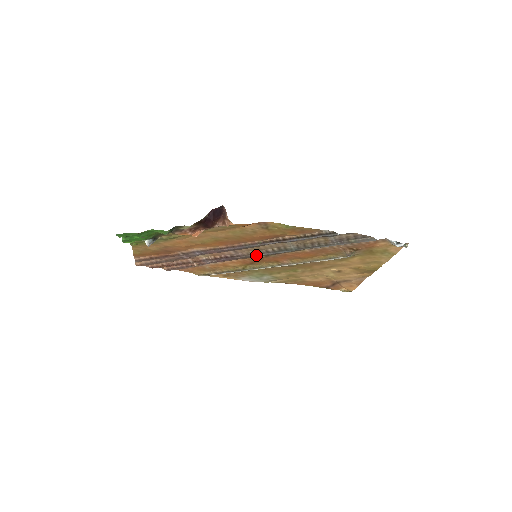
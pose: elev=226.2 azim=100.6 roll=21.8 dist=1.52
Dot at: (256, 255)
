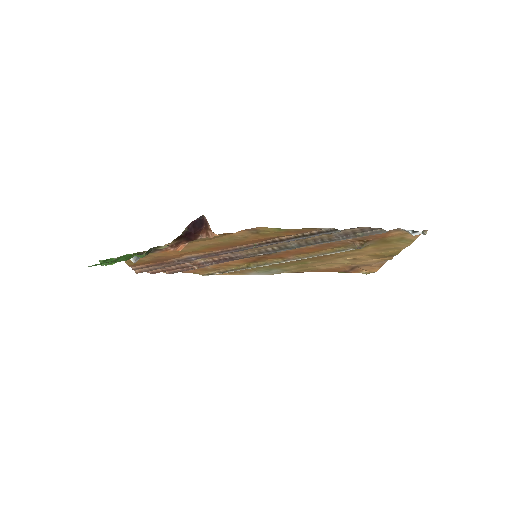
Dot at: (256, 255)
